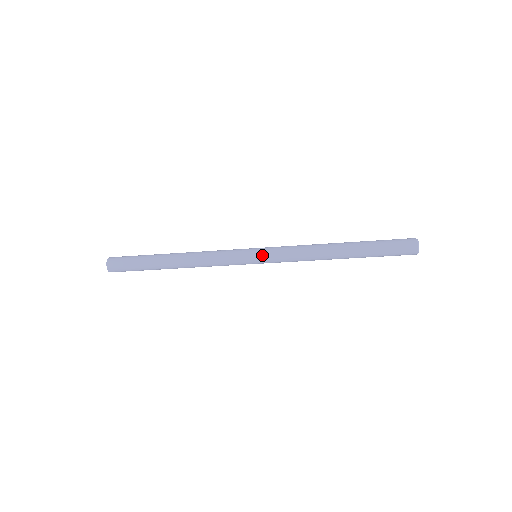
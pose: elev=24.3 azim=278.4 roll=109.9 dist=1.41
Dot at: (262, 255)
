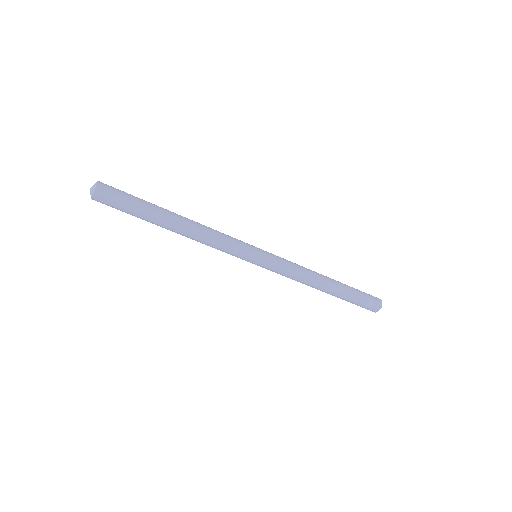
Dot at: (266, 258)
